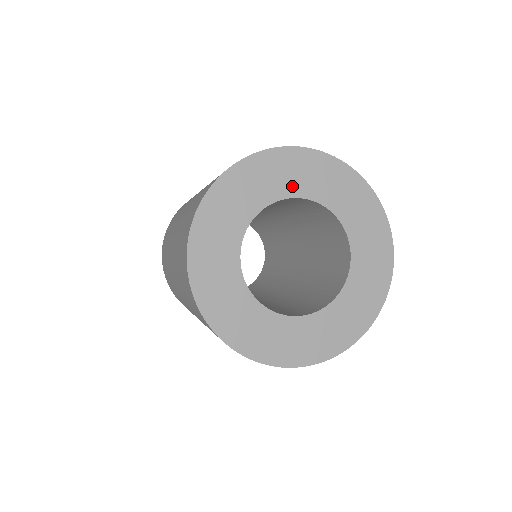
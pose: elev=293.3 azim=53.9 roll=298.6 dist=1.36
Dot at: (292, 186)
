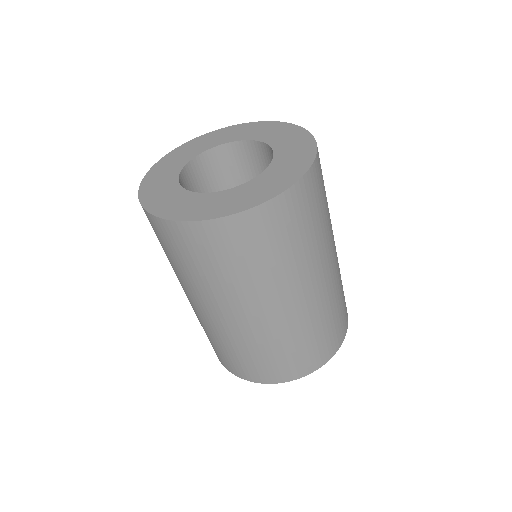
Dot at: (229, 139)
